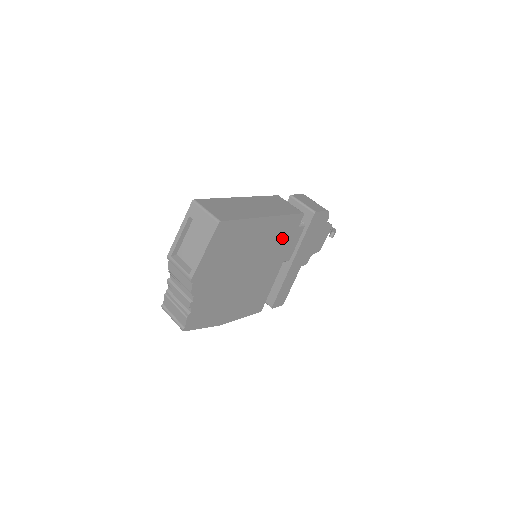
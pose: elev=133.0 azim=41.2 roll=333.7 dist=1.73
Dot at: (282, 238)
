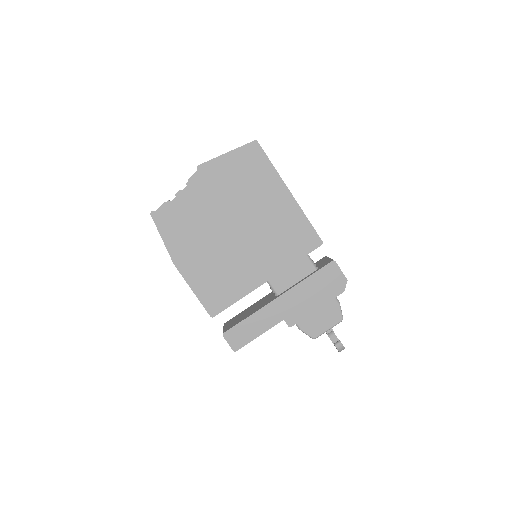
Dot at: (288, 243)
